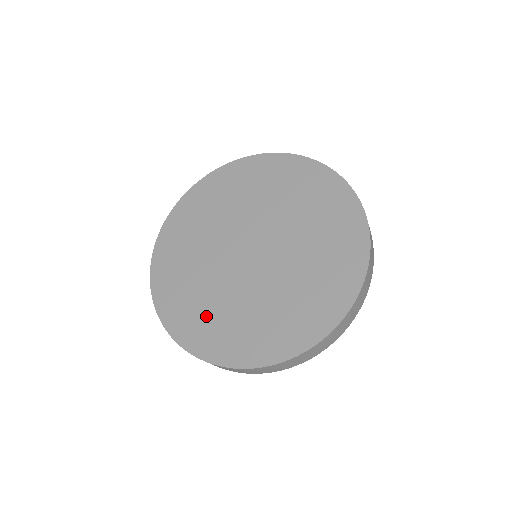
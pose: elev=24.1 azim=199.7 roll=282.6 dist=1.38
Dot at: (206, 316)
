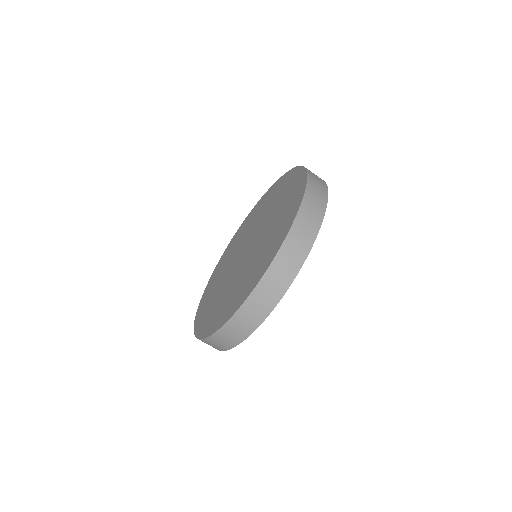
Dot at: (219, 307)
